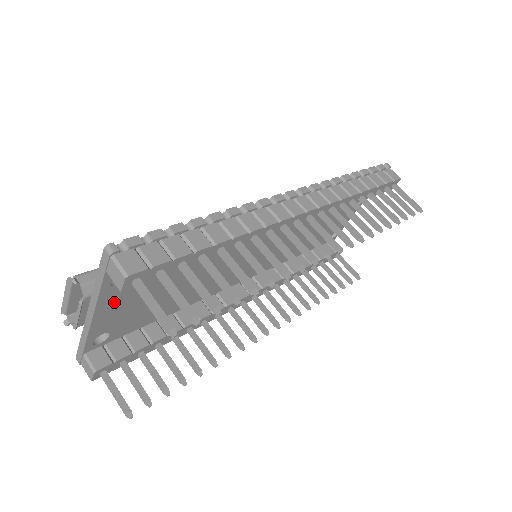
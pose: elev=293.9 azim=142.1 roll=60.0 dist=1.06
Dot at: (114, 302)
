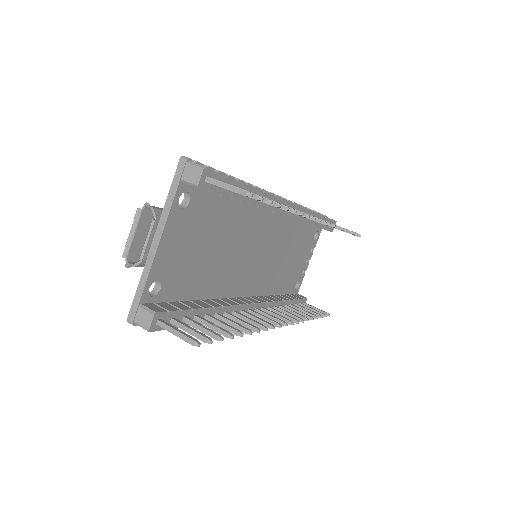
Dot at: (174, 233)
